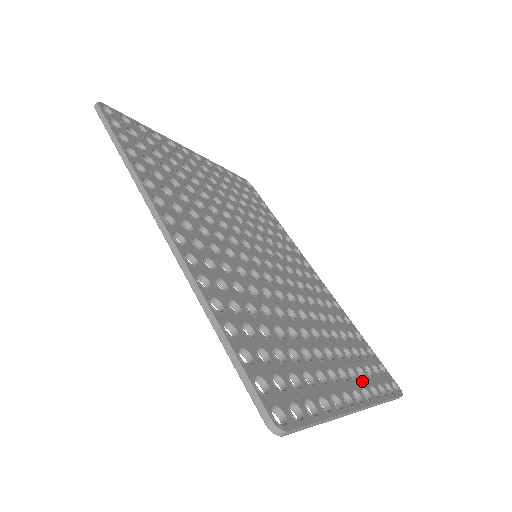
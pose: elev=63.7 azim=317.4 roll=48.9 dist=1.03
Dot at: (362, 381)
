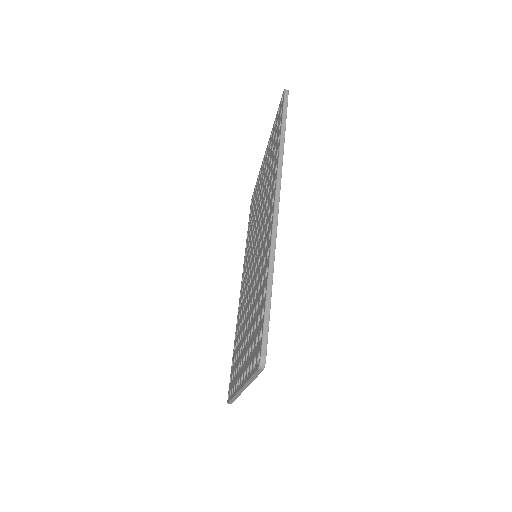
Dot at: occluded
